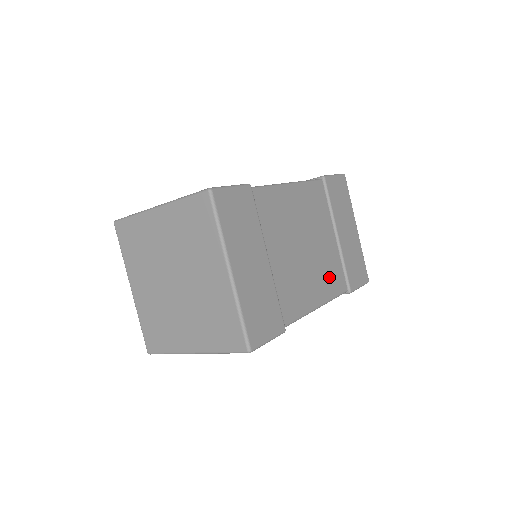
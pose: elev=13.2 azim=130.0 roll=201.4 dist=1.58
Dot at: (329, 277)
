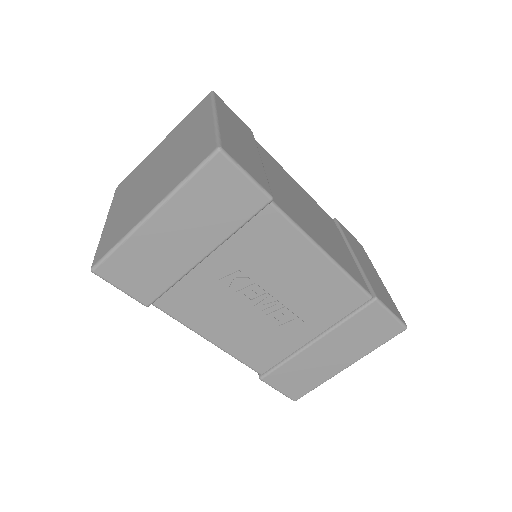
Dot at: (342, 258)
